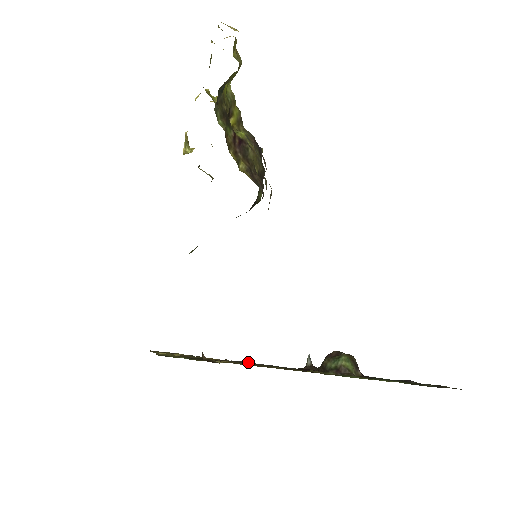
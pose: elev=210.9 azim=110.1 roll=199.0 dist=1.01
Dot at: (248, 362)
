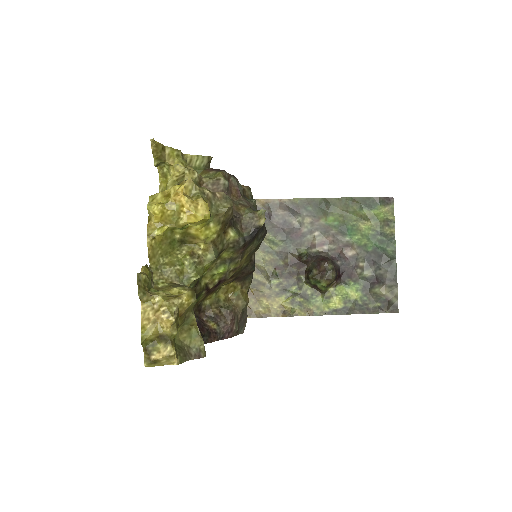
Dot at: (268, 216)
